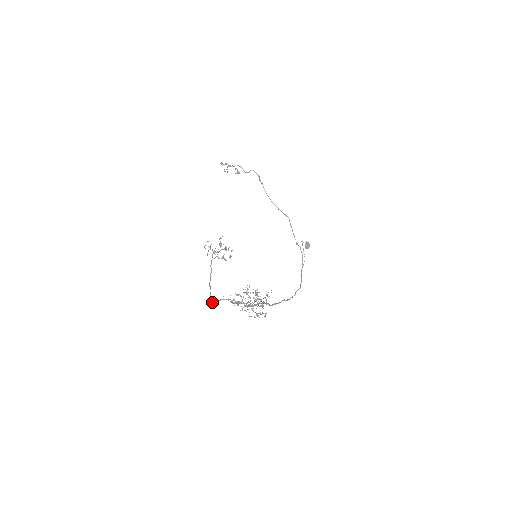
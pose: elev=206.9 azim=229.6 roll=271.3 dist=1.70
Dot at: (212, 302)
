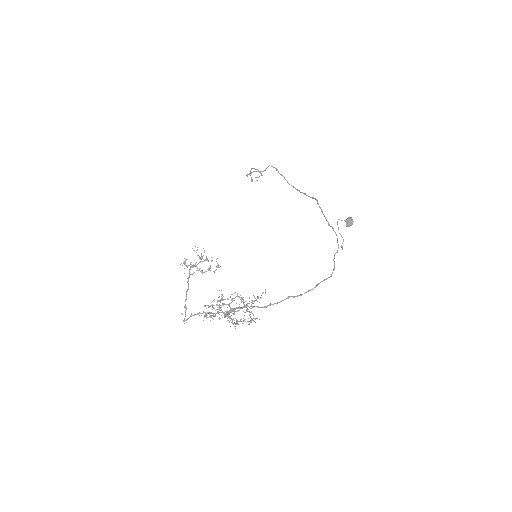
Dot at: (183, 321)
